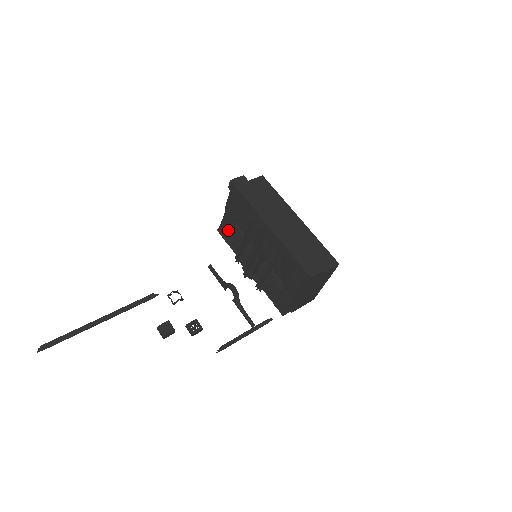
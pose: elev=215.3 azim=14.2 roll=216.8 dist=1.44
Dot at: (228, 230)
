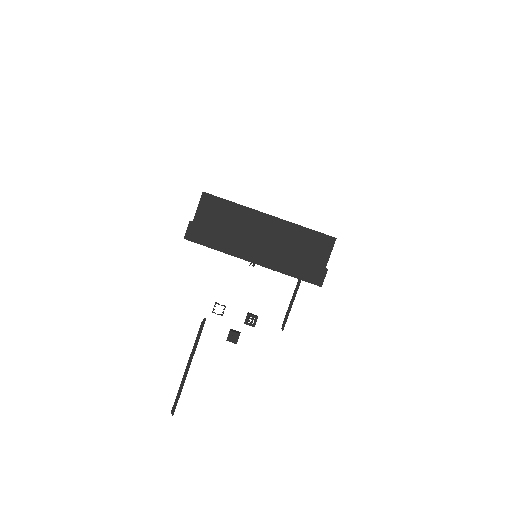
Dot at: occluded
